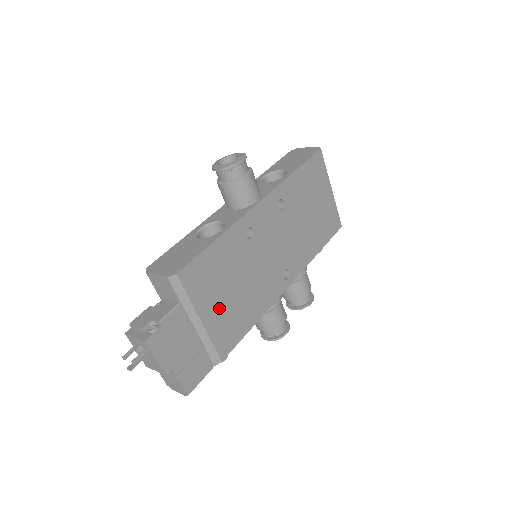
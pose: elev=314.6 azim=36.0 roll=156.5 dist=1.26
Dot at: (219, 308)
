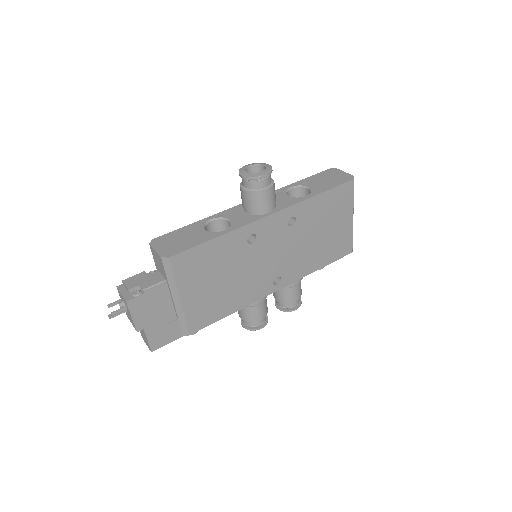
Dot at: (201, 293)
